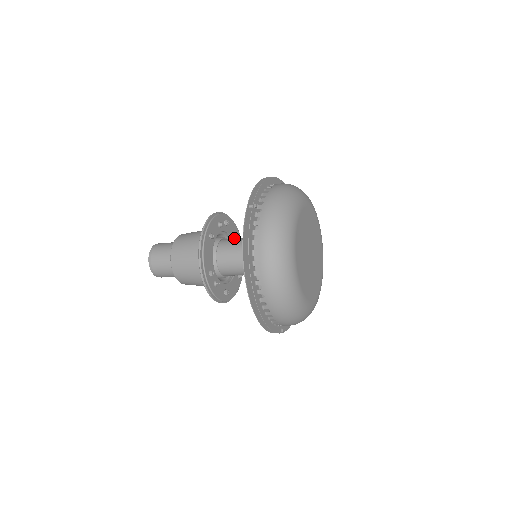
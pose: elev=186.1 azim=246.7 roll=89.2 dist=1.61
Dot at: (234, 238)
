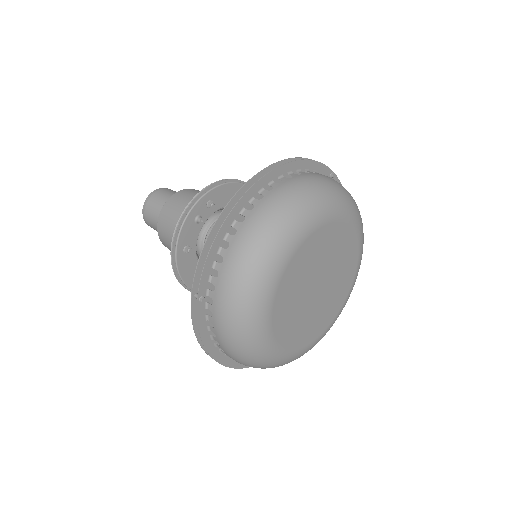
Dot at: occluded
